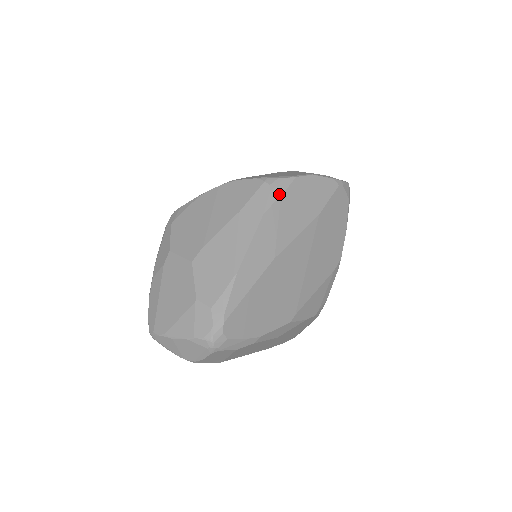
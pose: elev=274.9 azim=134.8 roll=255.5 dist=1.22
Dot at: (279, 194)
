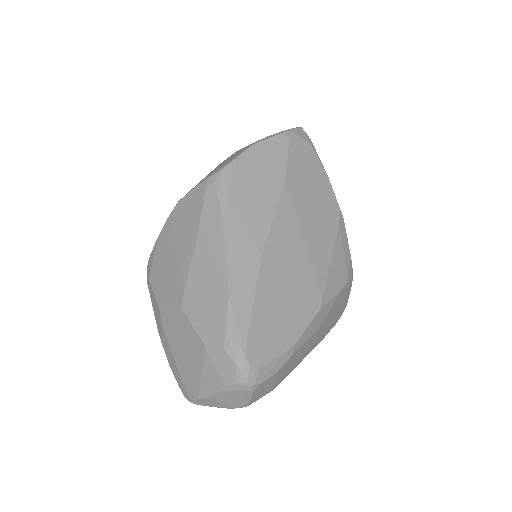
Dot at: (228, 187)
